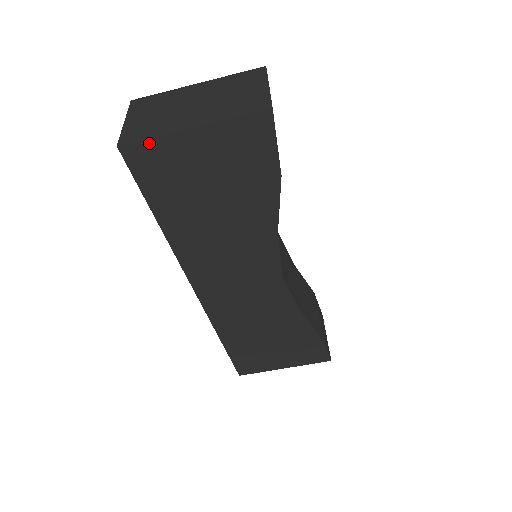
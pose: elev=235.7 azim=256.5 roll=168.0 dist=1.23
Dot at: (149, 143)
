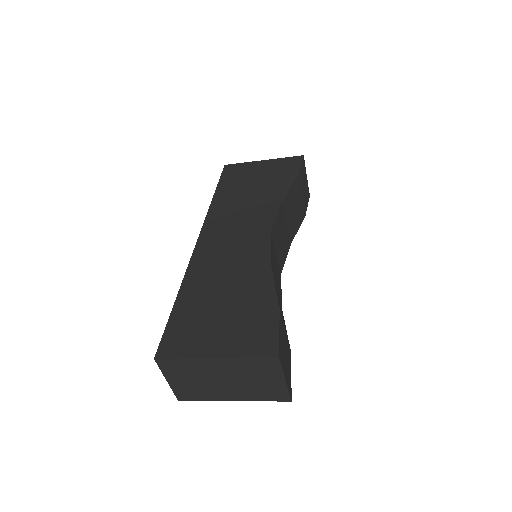
Dot at: (201, 397)
